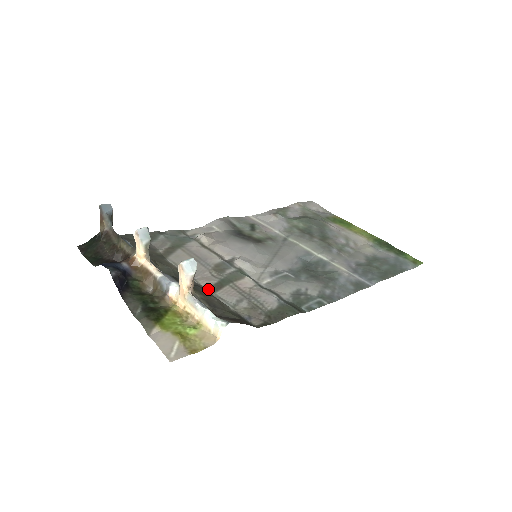
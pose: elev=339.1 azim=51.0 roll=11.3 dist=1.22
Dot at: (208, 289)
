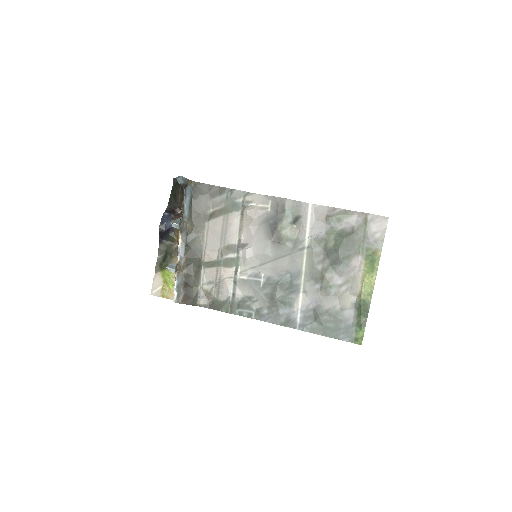
Dot at: (204, 263)
